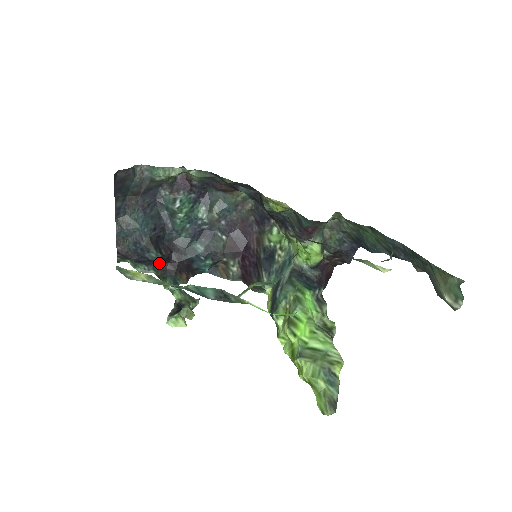
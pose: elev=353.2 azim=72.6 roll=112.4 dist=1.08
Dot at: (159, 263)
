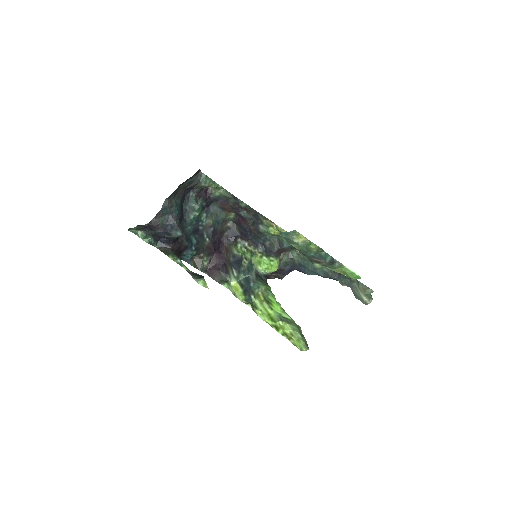
Dot at: (168, 241)
